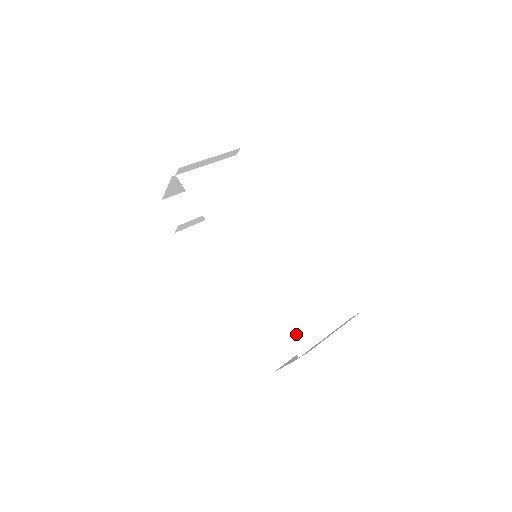
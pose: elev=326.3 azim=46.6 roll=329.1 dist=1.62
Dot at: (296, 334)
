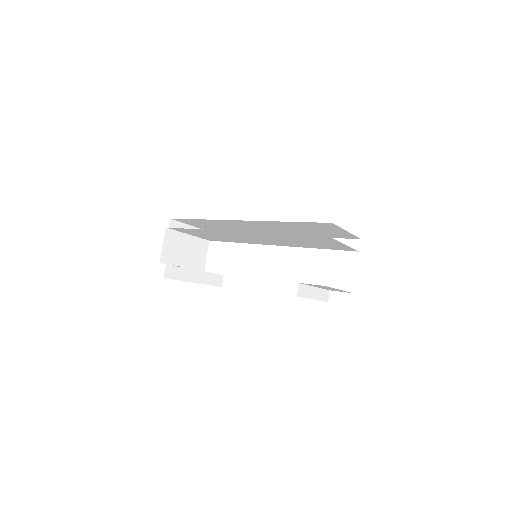
Dot at: (318, 239)
